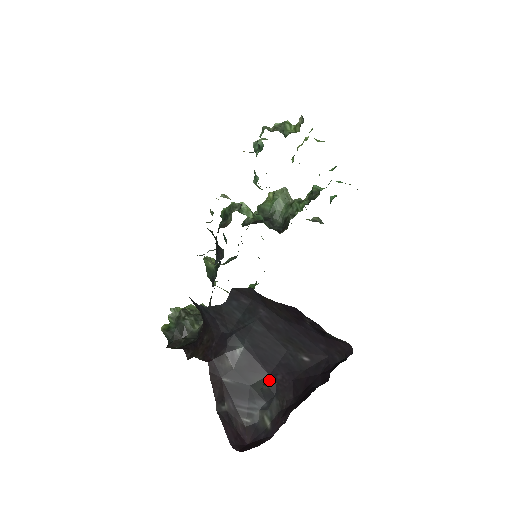
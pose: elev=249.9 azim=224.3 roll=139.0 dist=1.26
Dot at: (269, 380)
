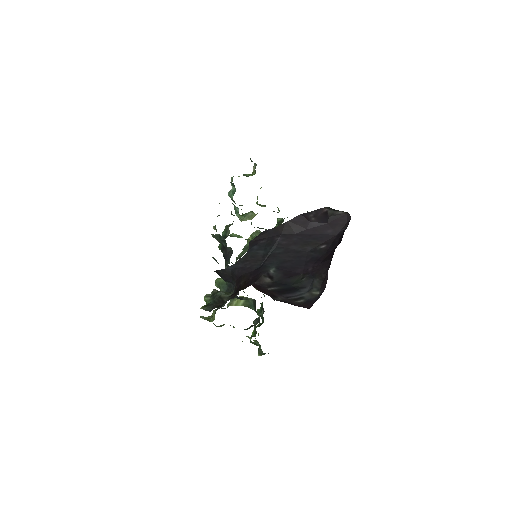
Dot at: (304, 275)
